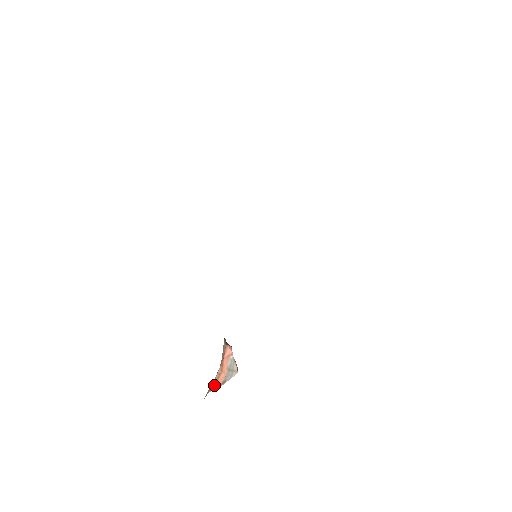
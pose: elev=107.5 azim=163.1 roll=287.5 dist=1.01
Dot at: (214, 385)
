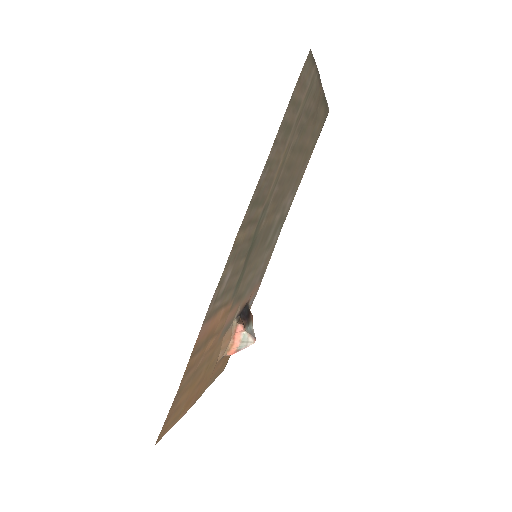
Dot at: (228, 352)
